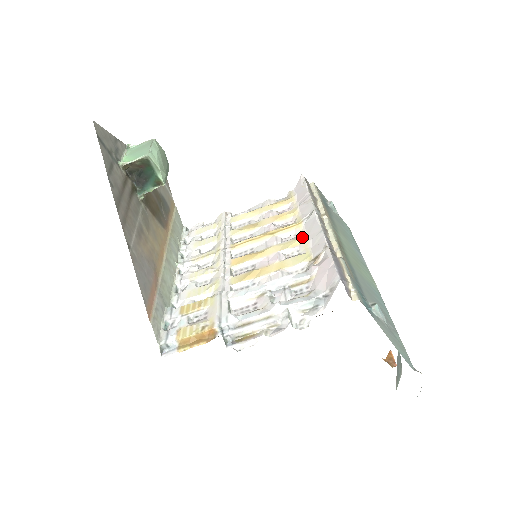
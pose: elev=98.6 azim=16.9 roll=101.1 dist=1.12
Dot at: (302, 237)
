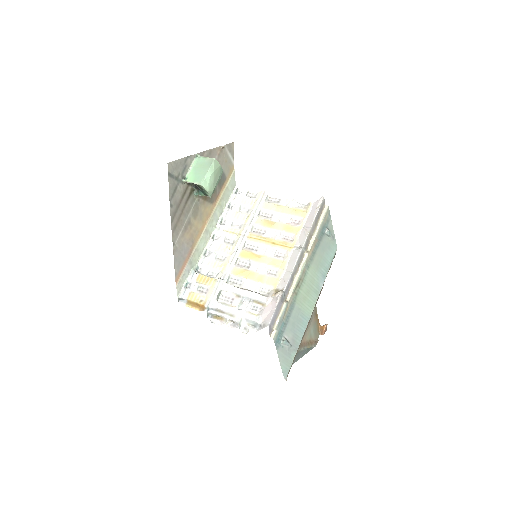
Dot at: (284, 263)
